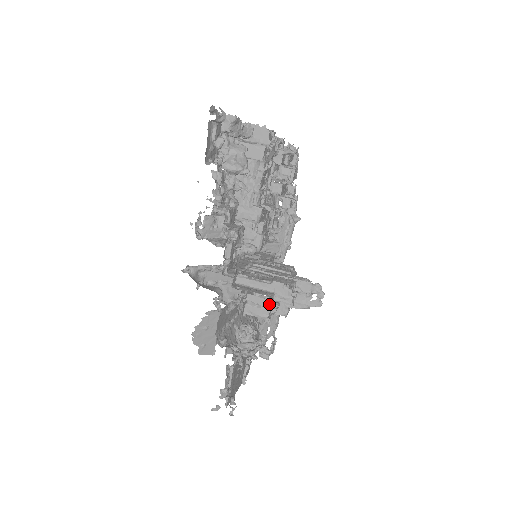
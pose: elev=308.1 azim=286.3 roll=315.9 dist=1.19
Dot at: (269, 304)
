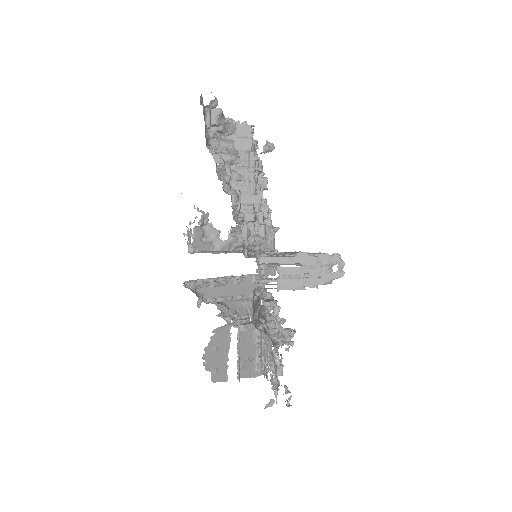
Dot at: (302, 272)
